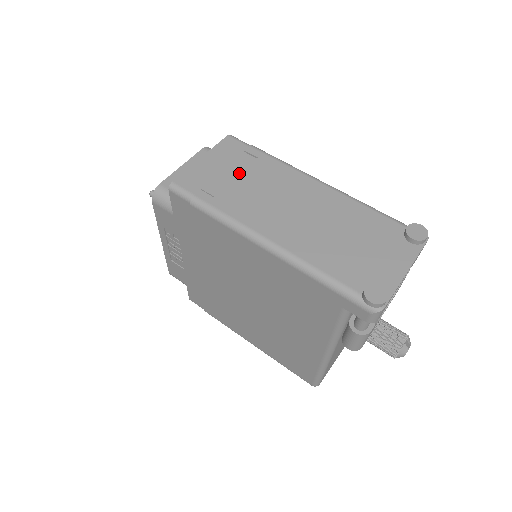
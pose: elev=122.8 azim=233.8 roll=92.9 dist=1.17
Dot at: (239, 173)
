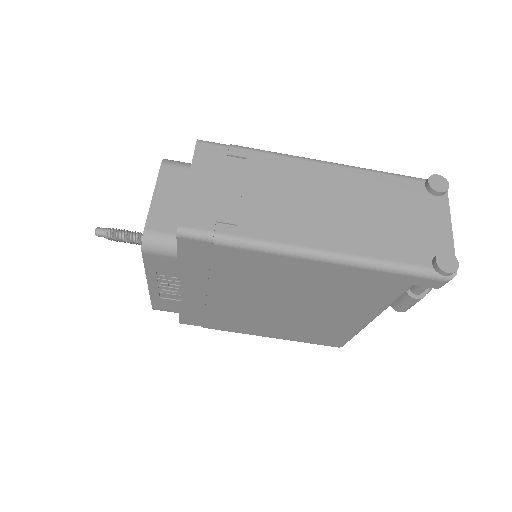
Dot at: (241, 185)
